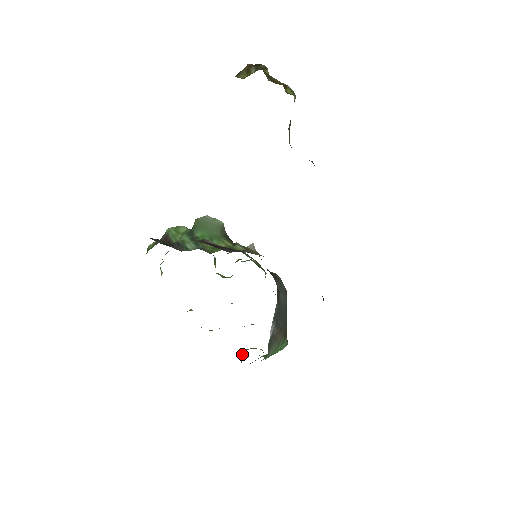
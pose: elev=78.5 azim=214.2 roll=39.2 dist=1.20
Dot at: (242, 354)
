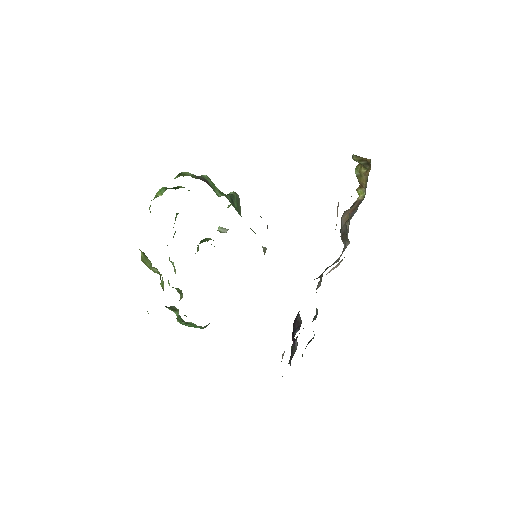
Dot at: occluded
